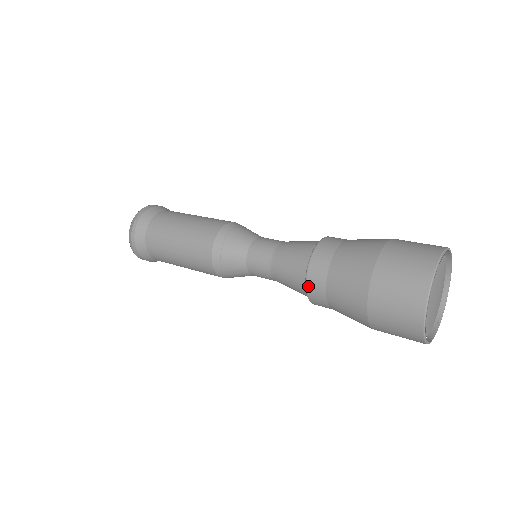
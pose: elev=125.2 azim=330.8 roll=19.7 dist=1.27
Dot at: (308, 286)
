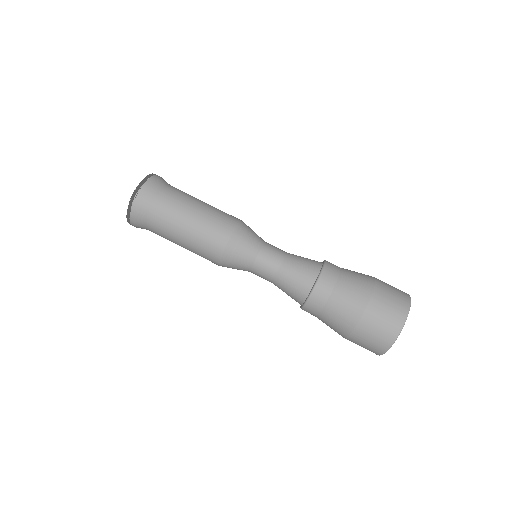
Dot at: (316, 288)
